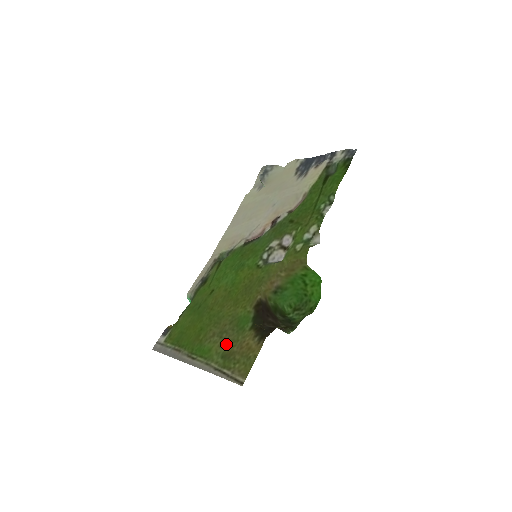
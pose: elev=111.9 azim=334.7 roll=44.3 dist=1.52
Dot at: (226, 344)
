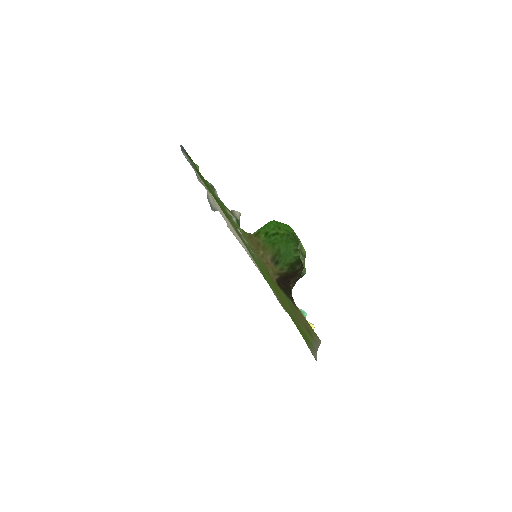
Dot at: (302, 325)
